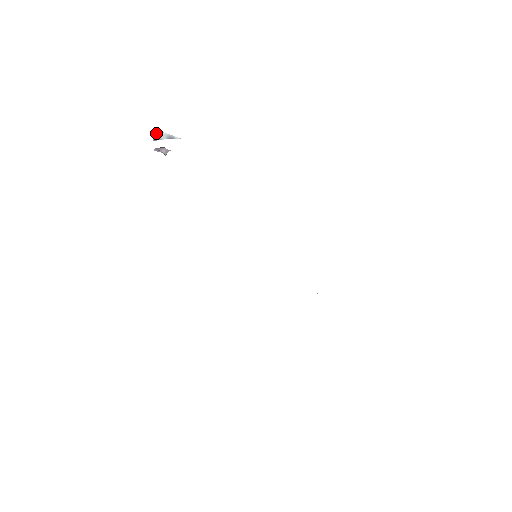
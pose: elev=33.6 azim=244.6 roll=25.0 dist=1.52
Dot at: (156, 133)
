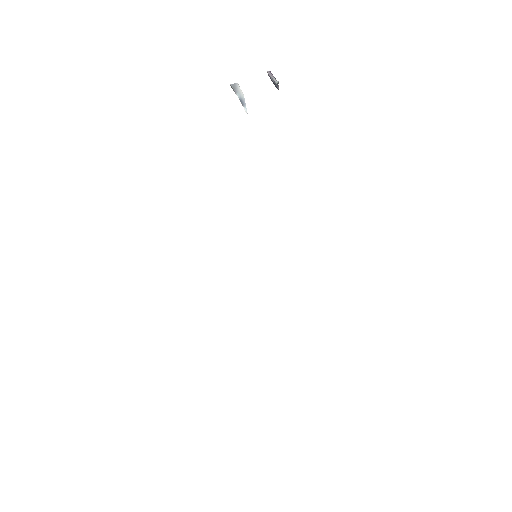
Dot at: occluded
